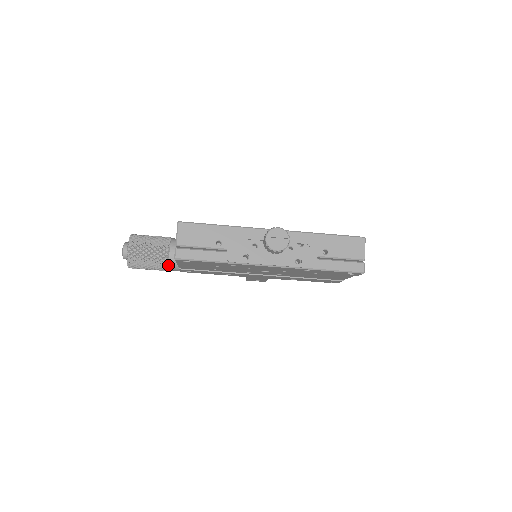
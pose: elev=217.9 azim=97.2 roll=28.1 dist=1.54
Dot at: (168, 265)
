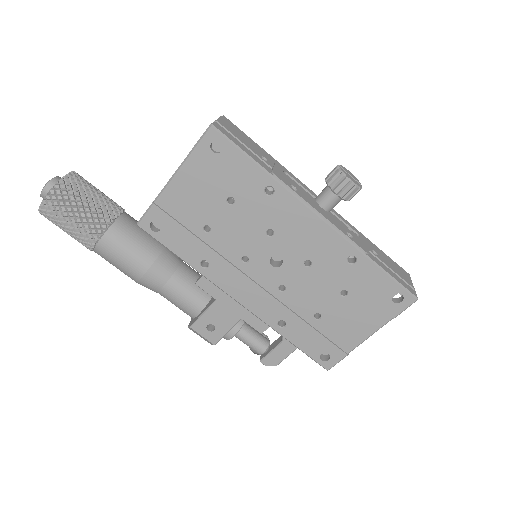
Dot at: (108, 227)
